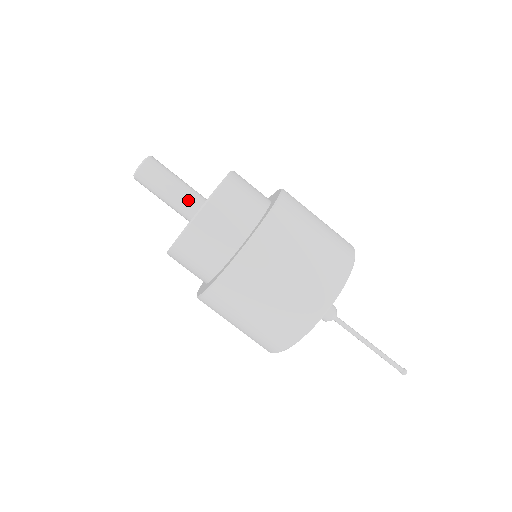
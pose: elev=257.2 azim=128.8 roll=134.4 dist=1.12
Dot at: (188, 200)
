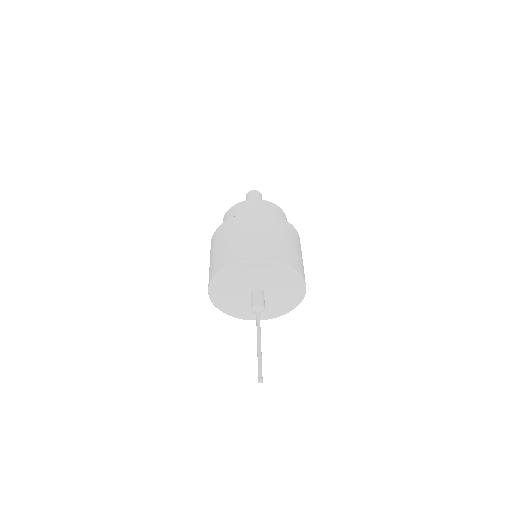
Dot at: occluded
